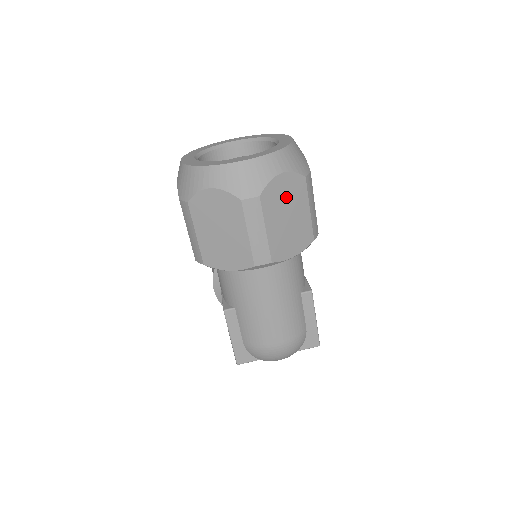
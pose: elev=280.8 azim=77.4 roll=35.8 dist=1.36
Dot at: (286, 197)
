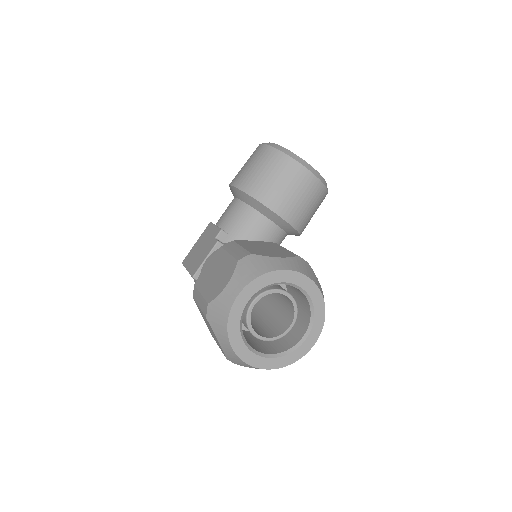
Dot at: occluded
